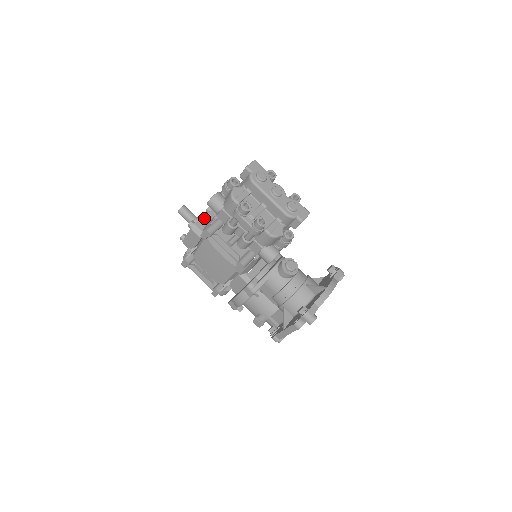
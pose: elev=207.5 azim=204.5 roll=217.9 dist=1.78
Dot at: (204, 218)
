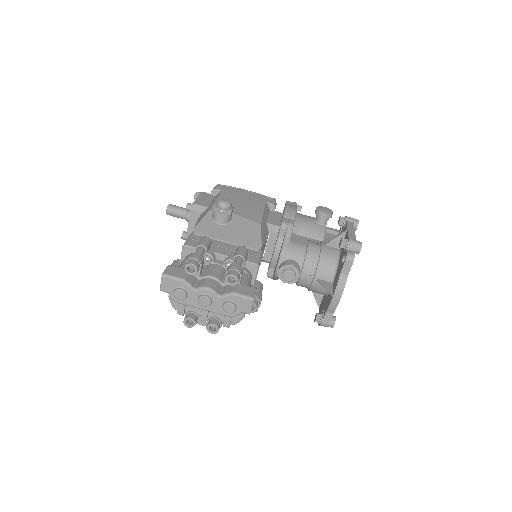
Dot at: (189, 227)
